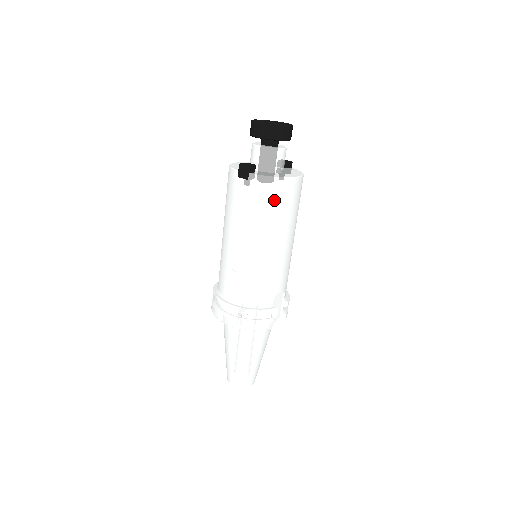
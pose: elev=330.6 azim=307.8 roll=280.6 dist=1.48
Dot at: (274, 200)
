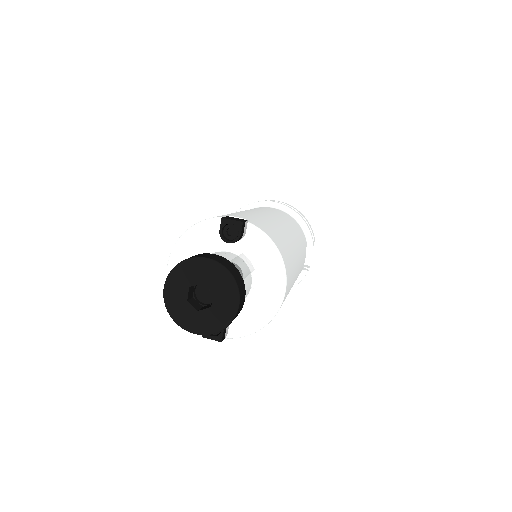
Dot at: occluded
